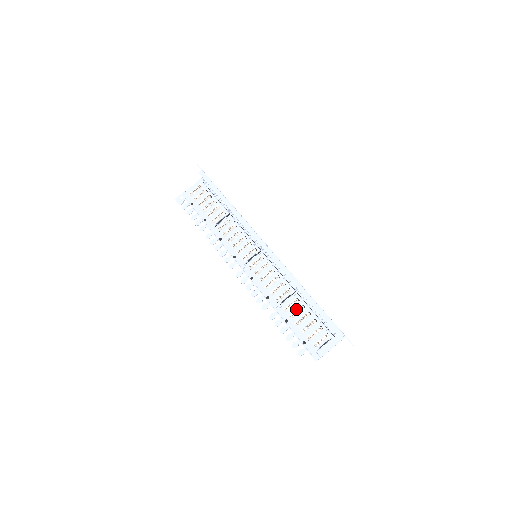
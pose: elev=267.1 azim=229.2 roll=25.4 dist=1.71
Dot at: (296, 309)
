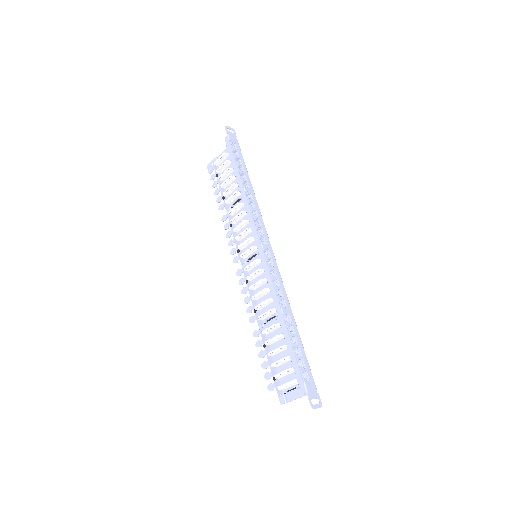
Dot at: occluded
